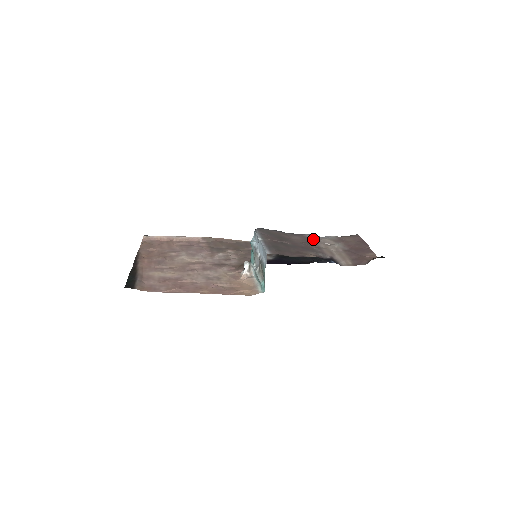
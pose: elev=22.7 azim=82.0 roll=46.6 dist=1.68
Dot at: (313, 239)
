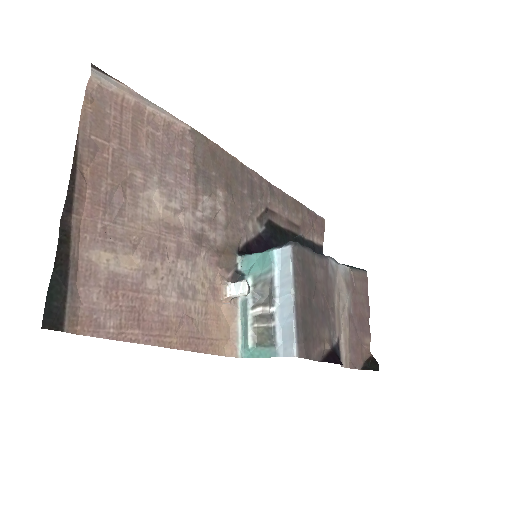
Dot at: (332, 276)
